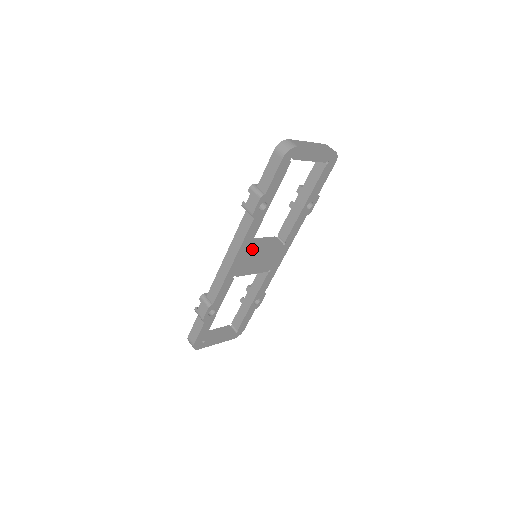
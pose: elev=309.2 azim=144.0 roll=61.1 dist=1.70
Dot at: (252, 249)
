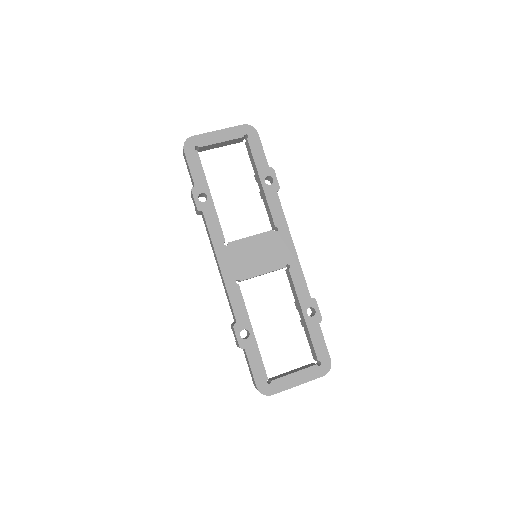
Dot at: (233, 245)
